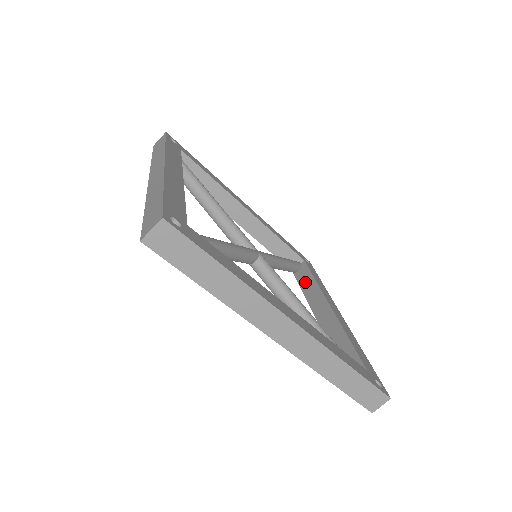
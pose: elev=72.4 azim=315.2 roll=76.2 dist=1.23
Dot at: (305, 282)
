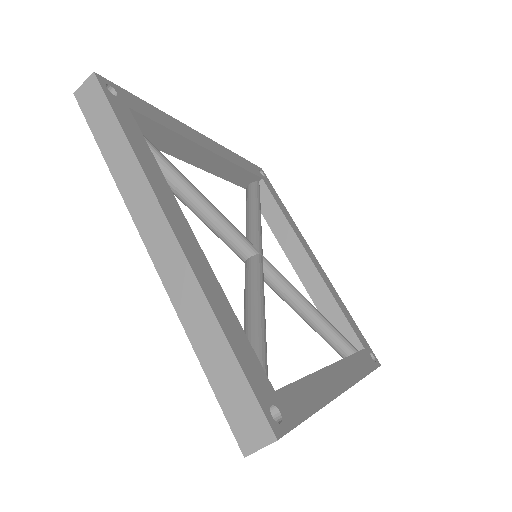
Dot at: (270, 214)
